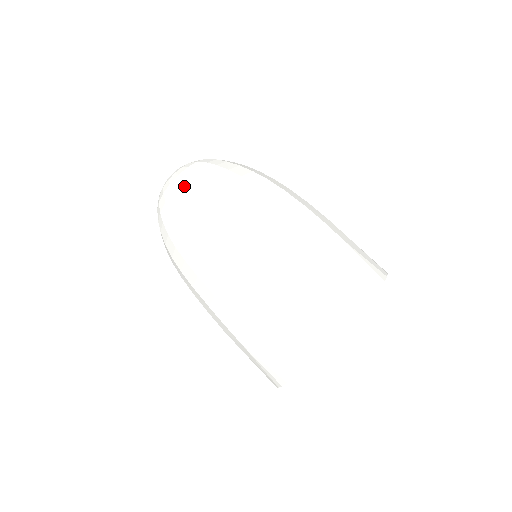
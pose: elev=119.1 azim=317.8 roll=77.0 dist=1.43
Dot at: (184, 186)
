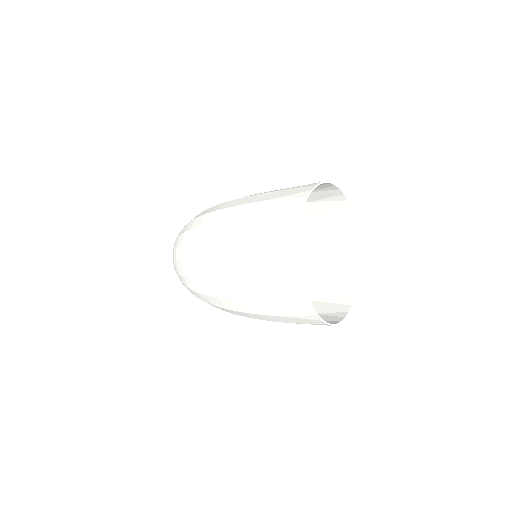
Dot at: (181, 231)
